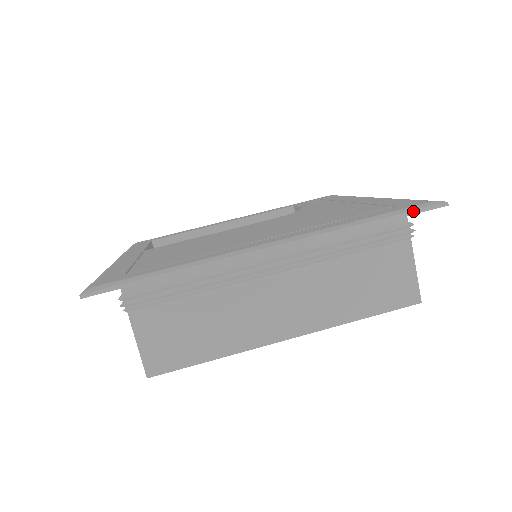
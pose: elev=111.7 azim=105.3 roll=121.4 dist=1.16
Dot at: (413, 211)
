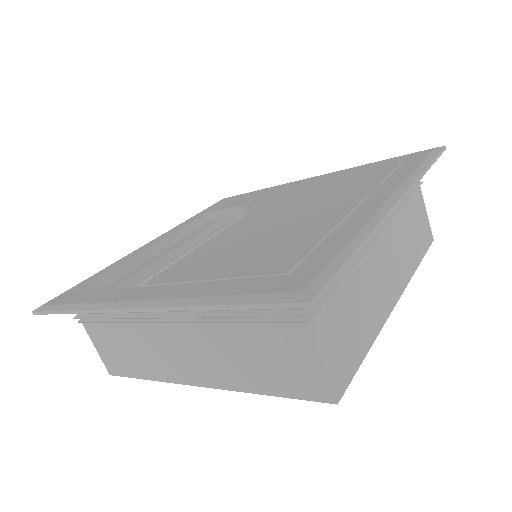
Dot at: (438, 155)
